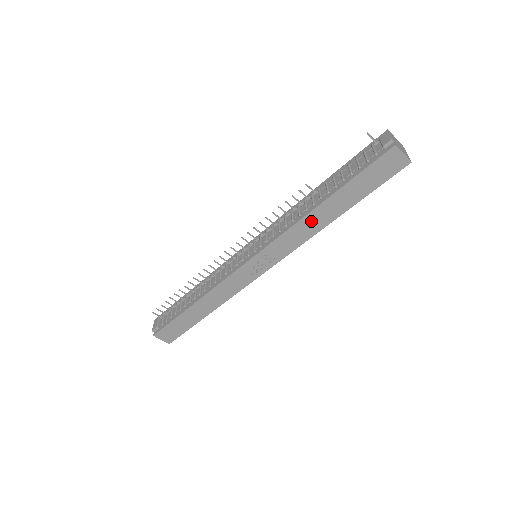
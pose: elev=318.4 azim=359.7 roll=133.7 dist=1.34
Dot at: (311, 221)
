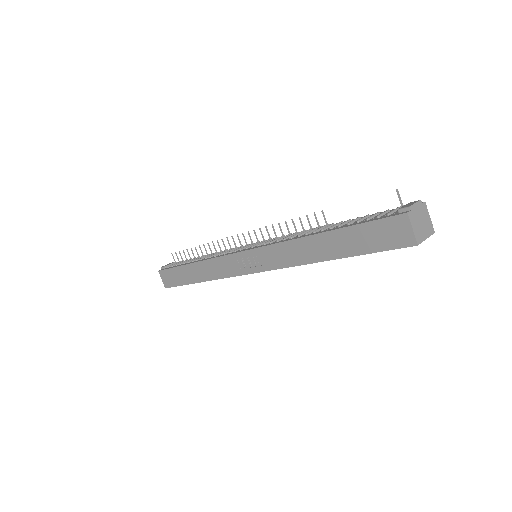
Dot at: (303, 247)
